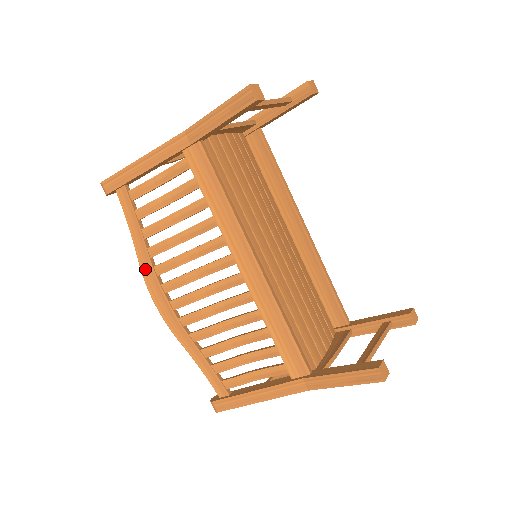
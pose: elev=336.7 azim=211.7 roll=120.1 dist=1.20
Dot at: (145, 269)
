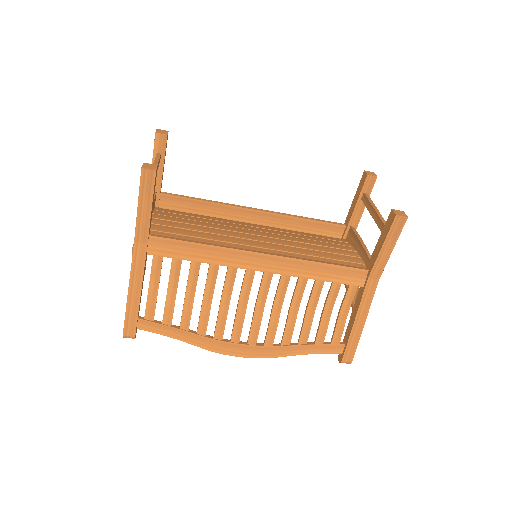
Dot at: (211, 347)
